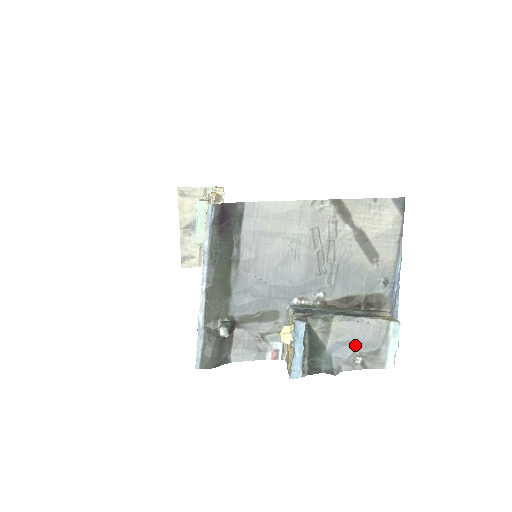
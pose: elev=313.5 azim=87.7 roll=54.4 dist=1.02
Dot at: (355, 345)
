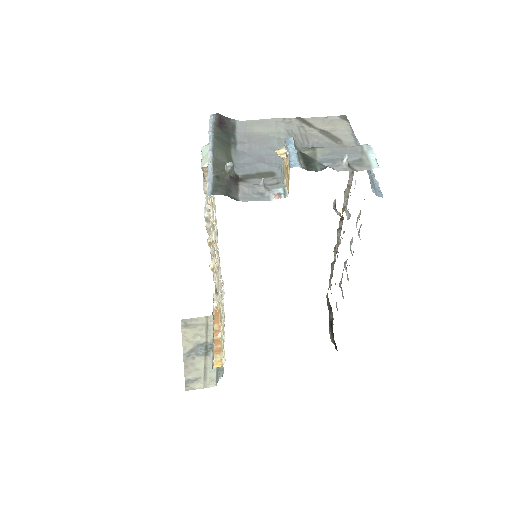
Dot at: (340, 157)
